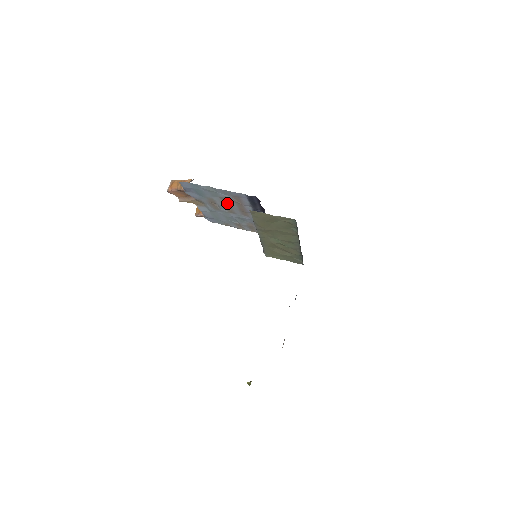
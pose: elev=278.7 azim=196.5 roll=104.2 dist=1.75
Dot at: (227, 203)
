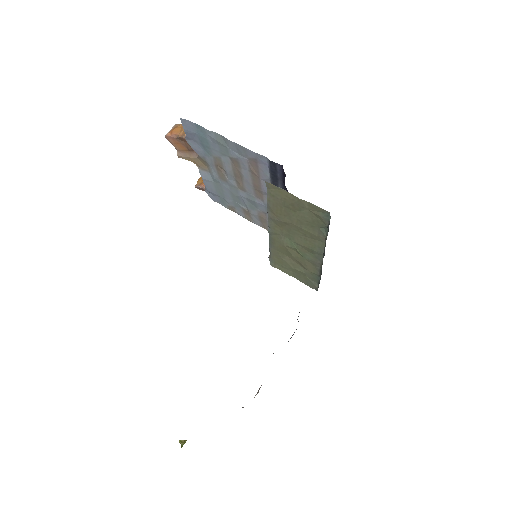
Dot at: (238, 170)
